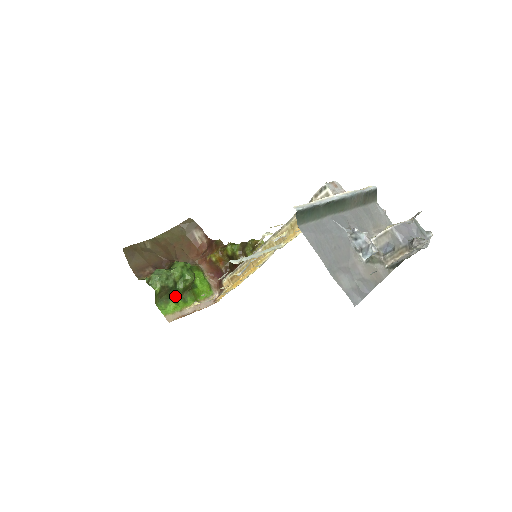
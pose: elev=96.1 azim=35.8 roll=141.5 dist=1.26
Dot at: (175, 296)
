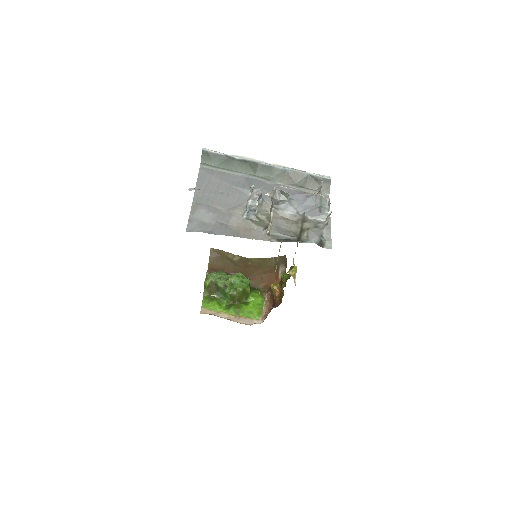
Dot at: (222, 299)
